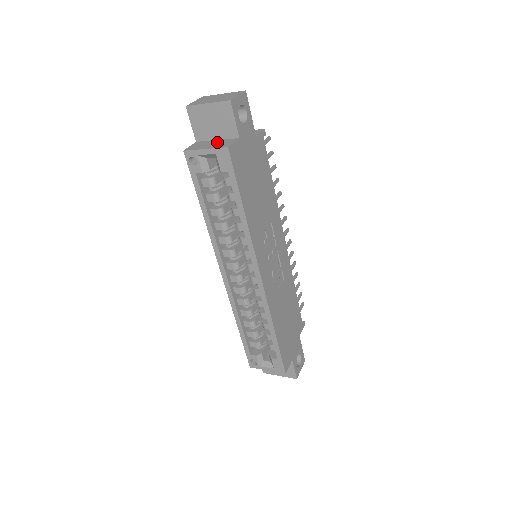
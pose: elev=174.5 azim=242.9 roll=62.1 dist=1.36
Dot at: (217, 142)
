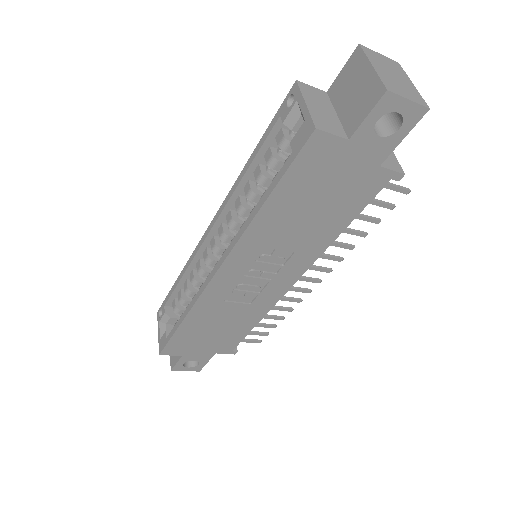
Dot at: (329, 114)
